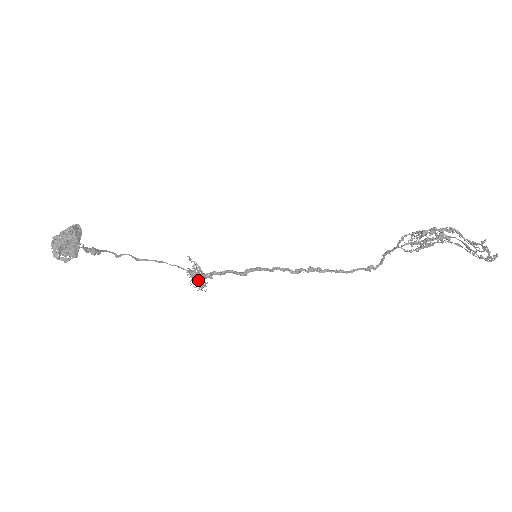
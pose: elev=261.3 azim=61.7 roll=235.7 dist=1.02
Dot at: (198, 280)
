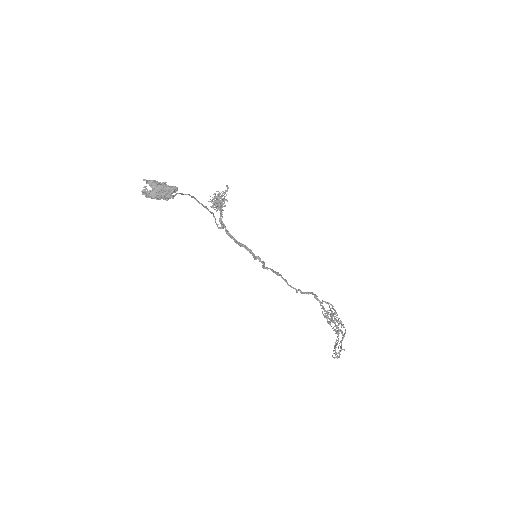
Dot at: occluded
